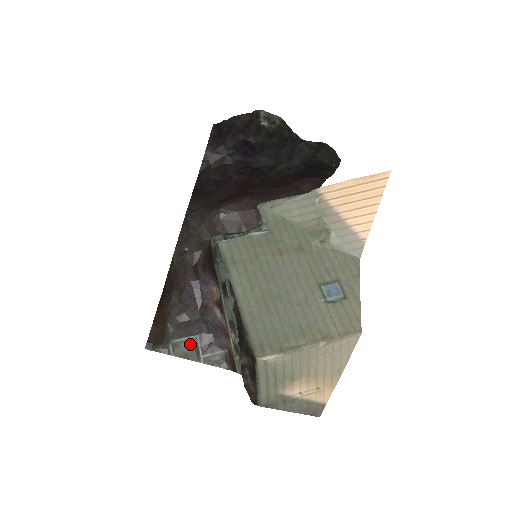
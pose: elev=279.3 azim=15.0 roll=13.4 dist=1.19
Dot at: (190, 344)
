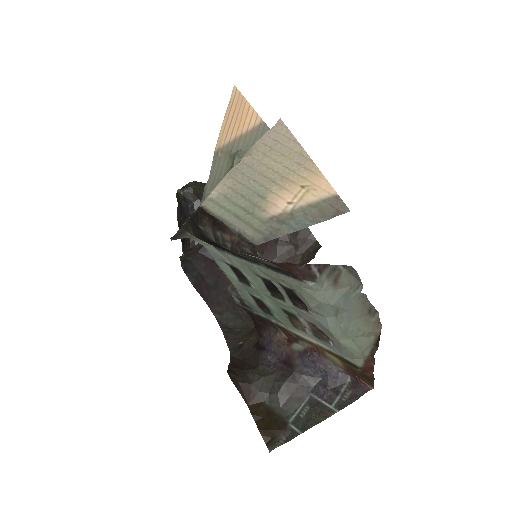
Dot at: (310, 407)
